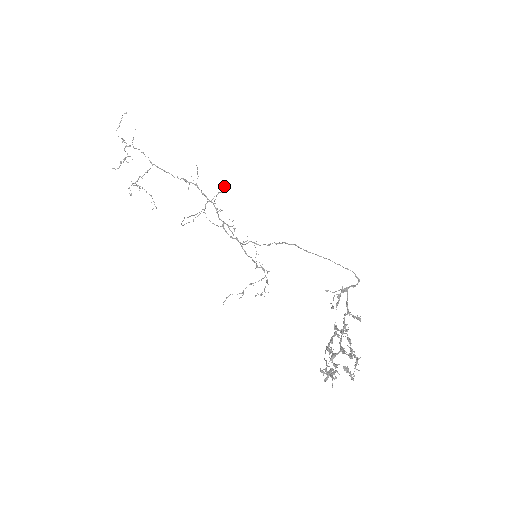
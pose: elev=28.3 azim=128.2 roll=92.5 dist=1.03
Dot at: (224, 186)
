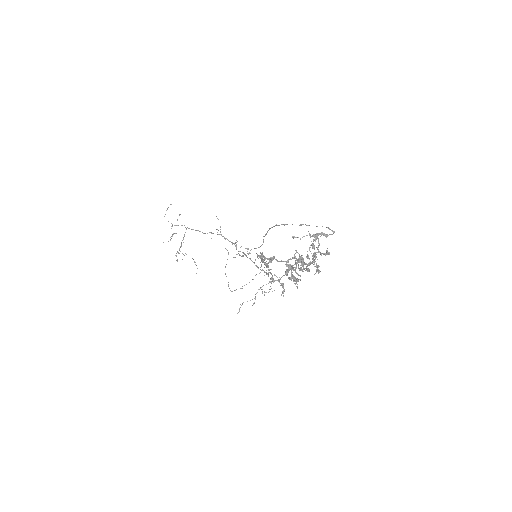
Dot at: occluded
